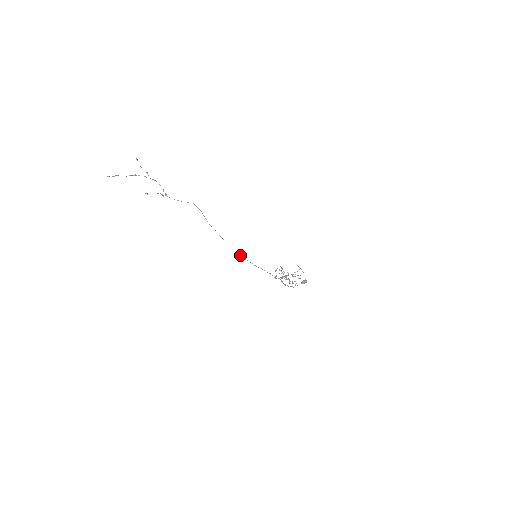
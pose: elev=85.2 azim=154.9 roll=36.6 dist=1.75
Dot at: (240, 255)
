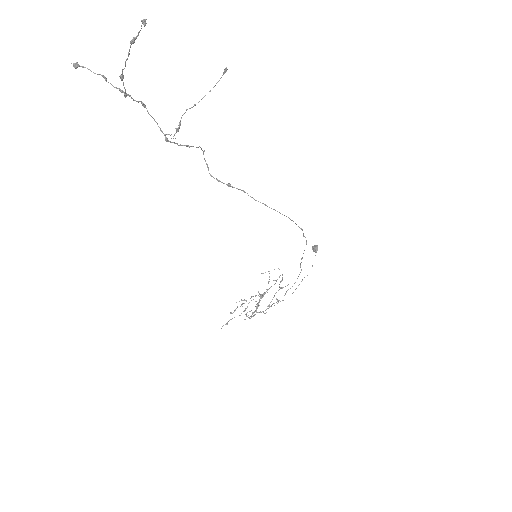
Dot at: occluded
